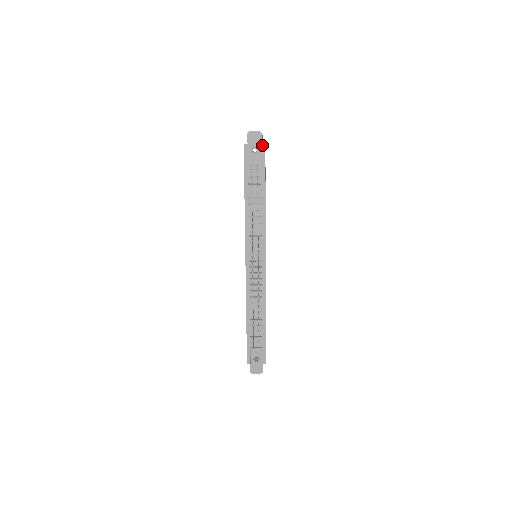
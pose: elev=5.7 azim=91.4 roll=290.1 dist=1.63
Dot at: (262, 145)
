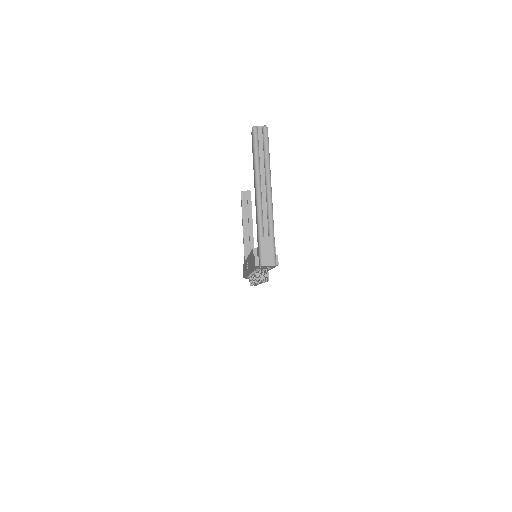
Dot at: occluded
